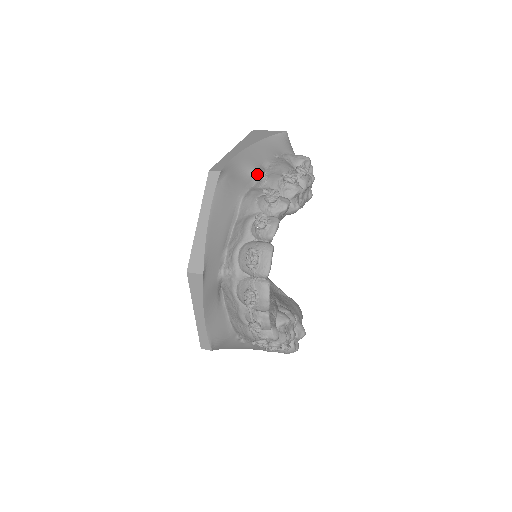
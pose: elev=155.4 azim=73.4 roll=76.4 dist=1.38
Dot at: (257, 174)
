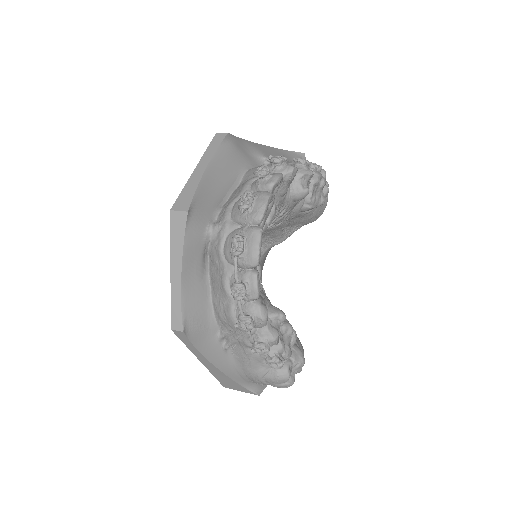
Dot at: (267, 160)
